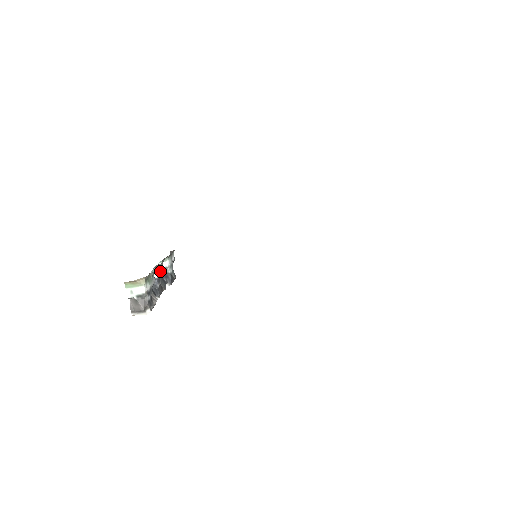
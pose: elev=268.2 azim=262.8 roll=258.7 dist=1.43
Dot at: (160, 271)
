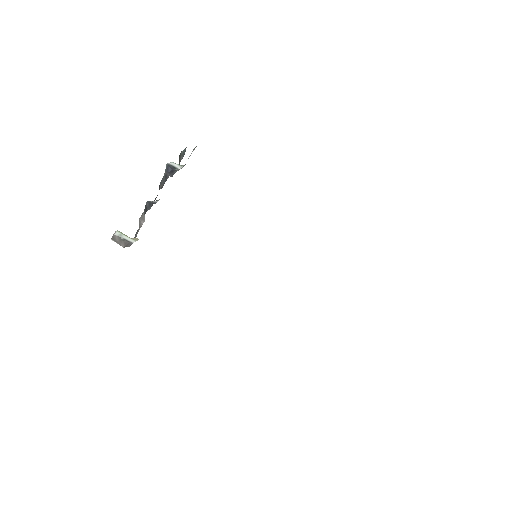
Dot at: occluded
